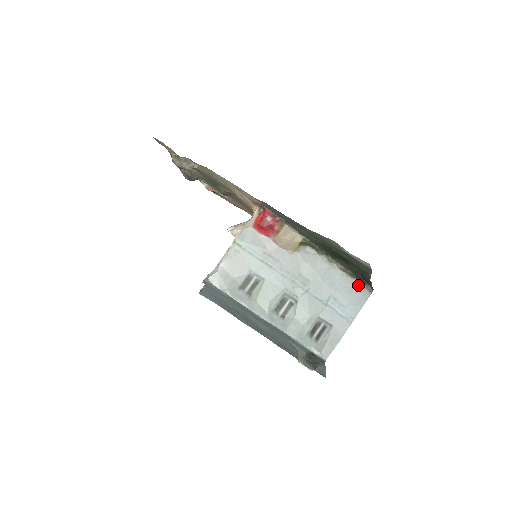
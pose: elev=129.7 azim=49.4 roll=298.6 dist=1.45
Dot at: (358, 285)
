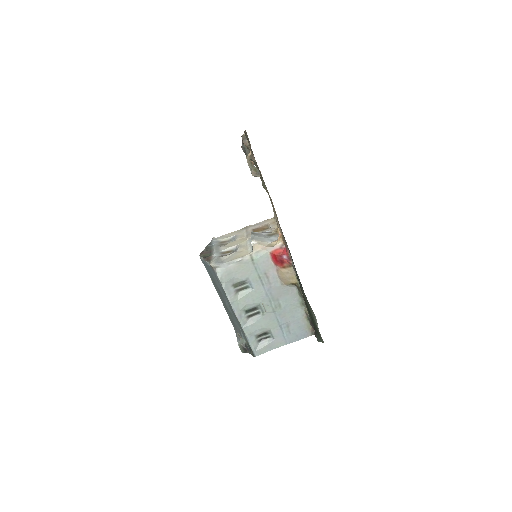
Dot at: (308, 326)
